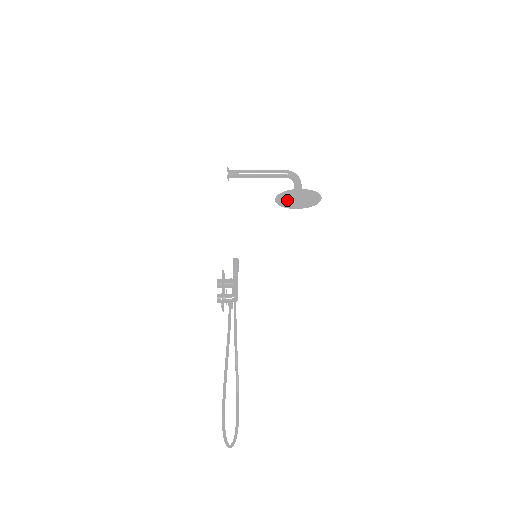
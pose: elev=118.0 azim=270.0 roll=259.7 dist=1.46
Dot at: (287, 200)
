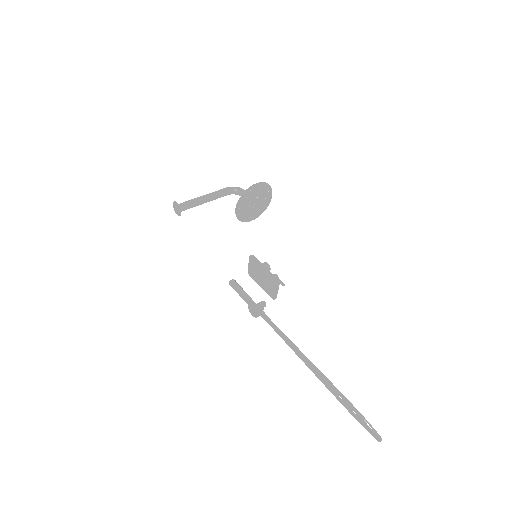
Dot at: (245, 207)
